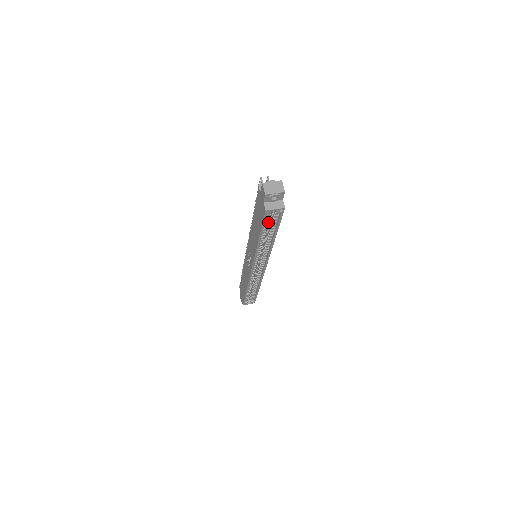
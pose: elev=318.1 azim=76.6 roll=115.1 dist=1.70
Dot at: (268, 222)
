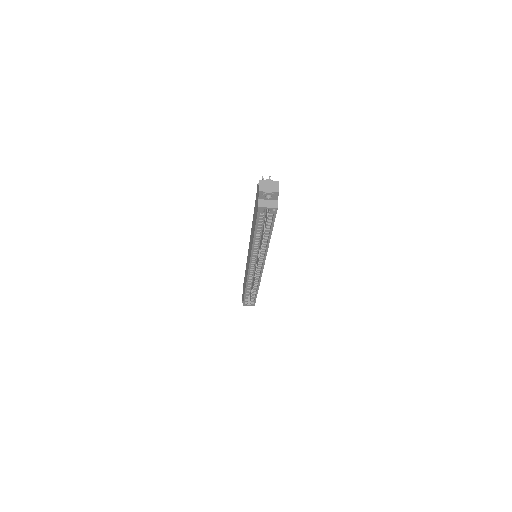
Dot at: occluded
